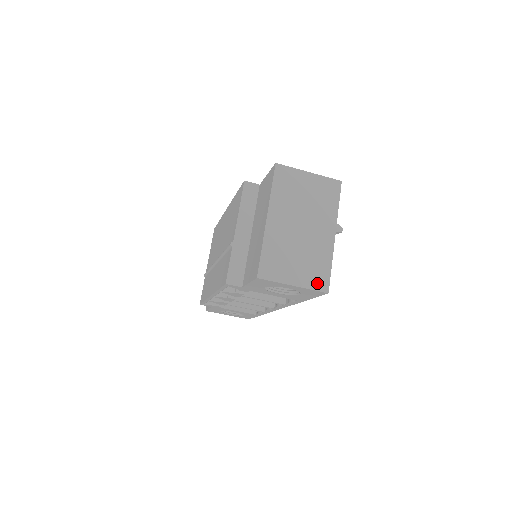
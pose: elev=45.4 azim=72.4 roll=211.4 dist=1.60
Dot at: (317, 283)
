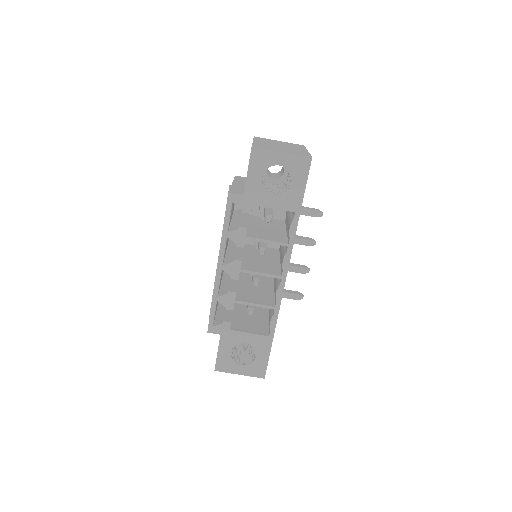
Dot at: (301, 154)
